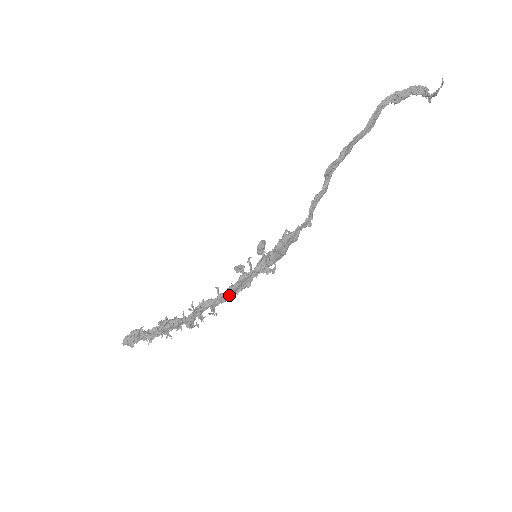
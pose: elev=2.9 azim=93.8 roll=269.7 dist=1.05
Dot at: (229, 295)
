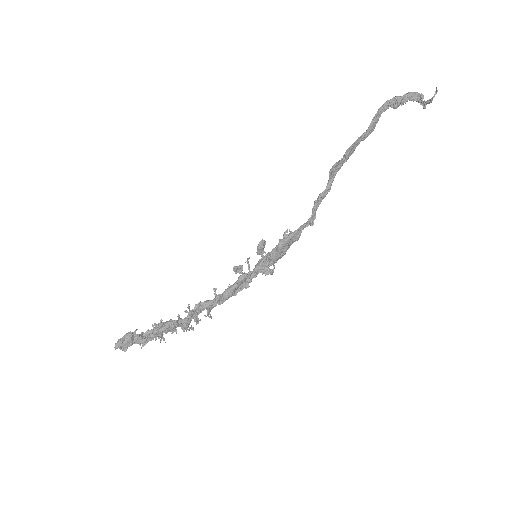
Dot at: (227, 296)
